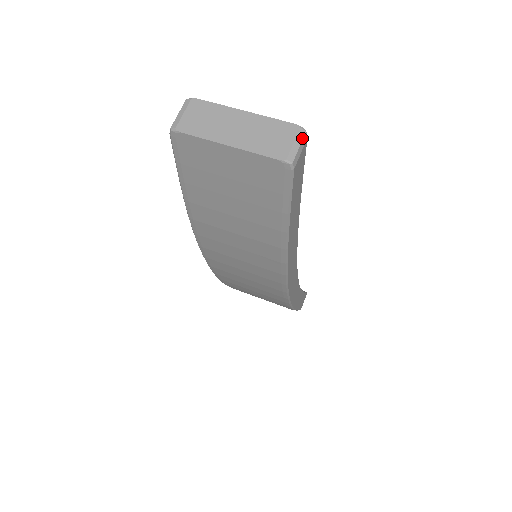
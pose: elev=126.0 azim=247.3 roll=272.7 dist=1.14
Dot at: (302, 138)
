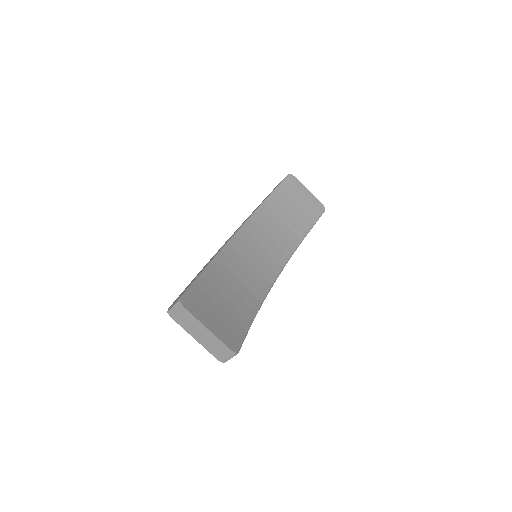
Dot at: occluded
